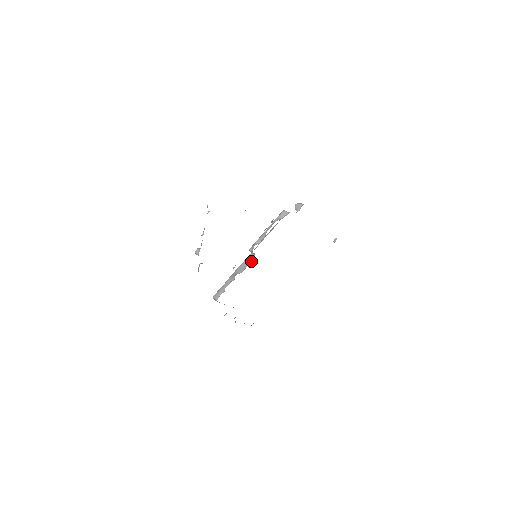
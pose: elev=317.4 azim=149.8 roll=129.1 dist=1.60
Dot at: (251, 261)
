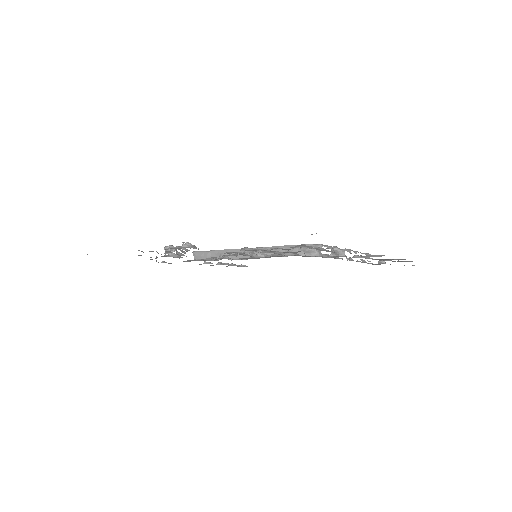
Dot at: occluded
